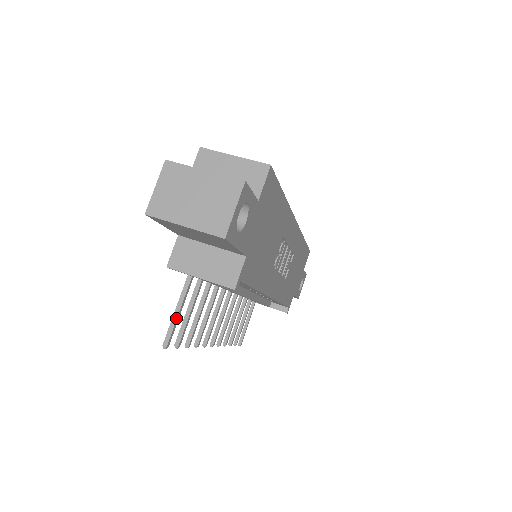
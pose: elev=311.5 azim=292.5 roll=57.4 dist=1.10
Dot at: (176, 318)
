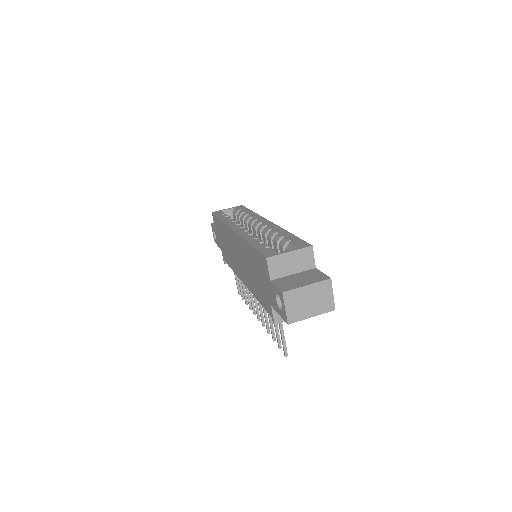
Dot at: occluded
